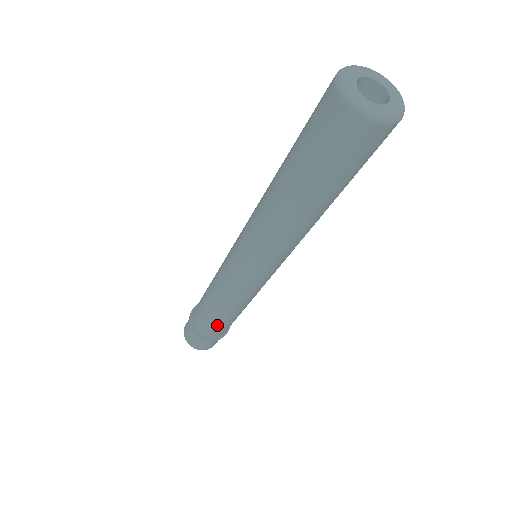
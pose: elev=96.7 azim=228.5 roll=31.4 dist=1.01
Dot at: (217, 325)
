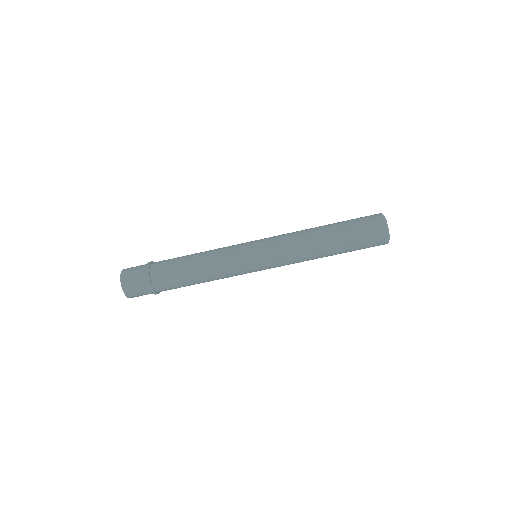
Dot at: (178, 280)
